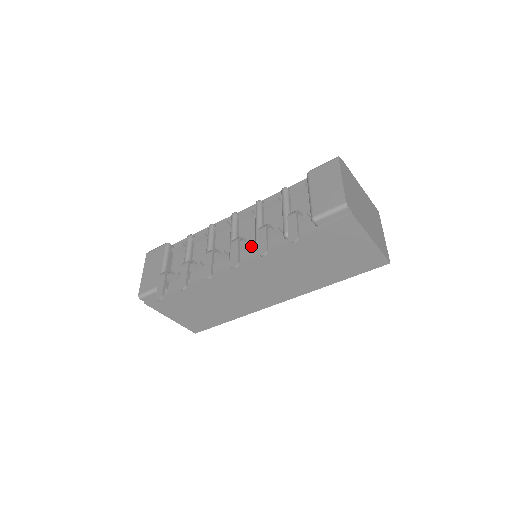
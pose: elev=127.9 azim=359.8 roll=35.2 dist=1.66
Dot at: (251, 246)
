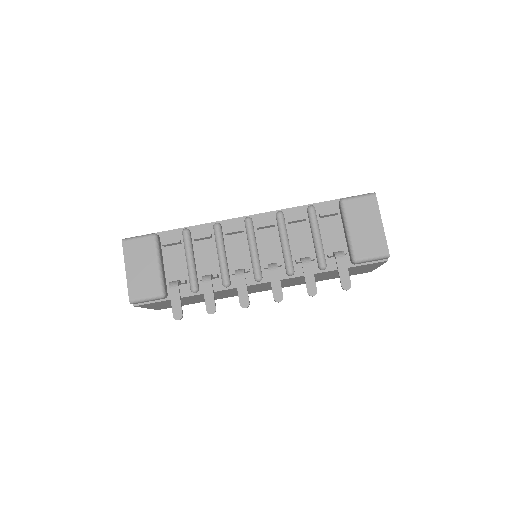
Dot at: (278, 267)
